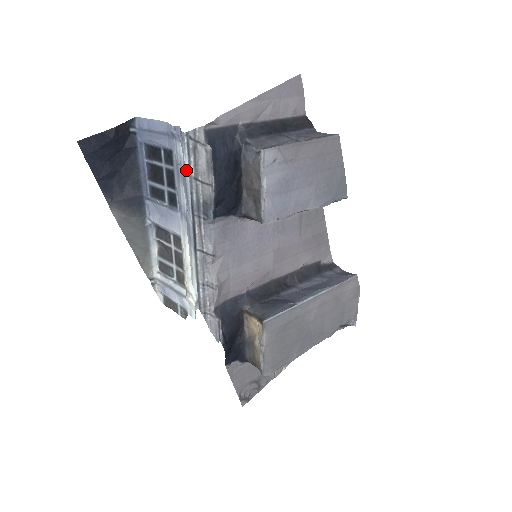
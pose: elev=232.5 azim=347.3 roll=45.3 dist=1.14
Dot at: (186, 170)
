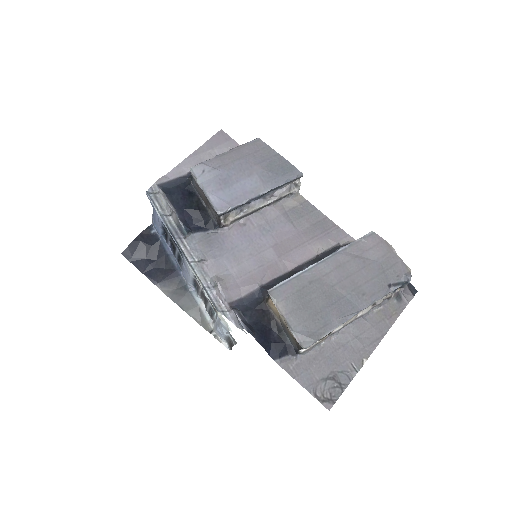
Dot at: (158, 214)
